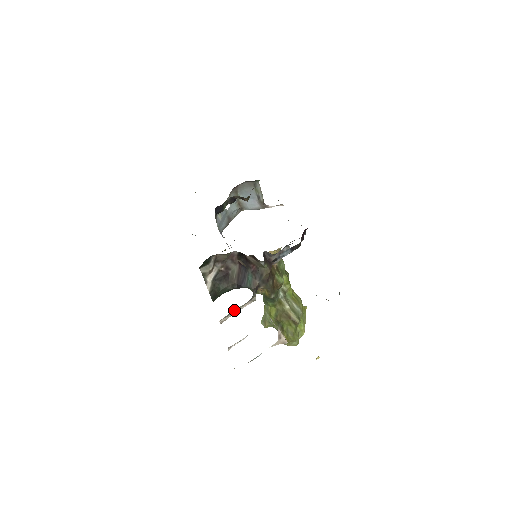
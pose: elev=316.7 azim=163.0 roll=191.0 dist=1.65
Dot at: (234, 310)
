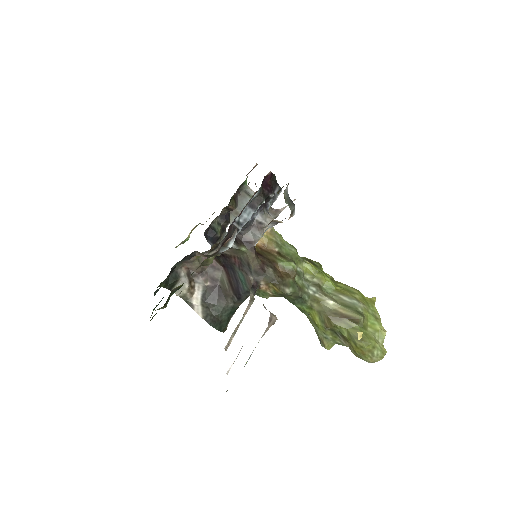
Dot at: occluded
